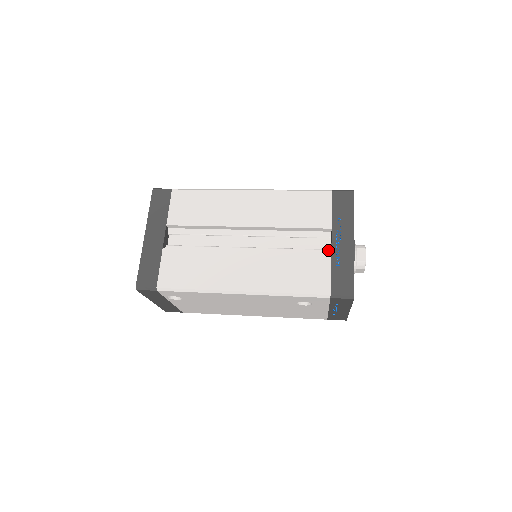
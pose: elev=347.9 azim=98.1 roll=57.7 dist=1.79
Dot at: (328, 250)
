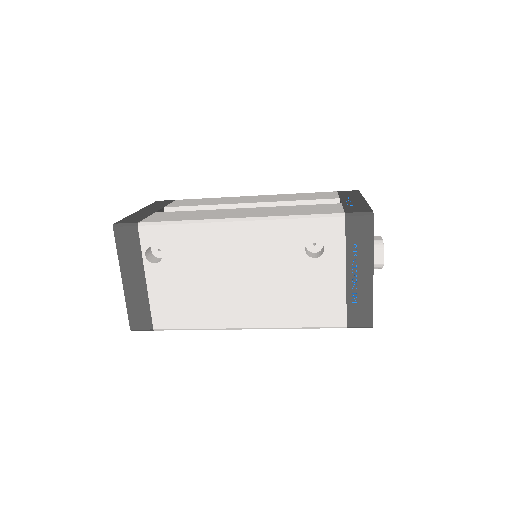
Dot at: occluded
